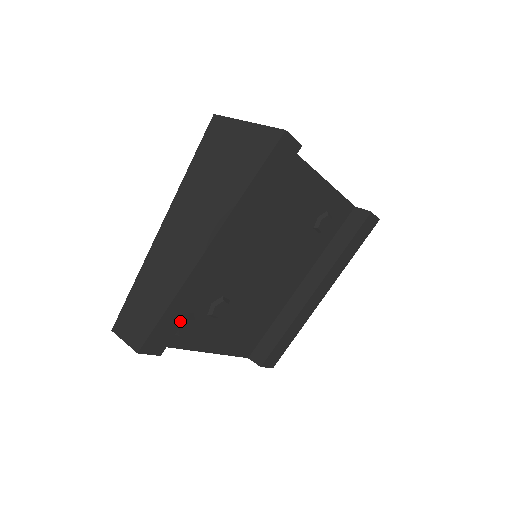
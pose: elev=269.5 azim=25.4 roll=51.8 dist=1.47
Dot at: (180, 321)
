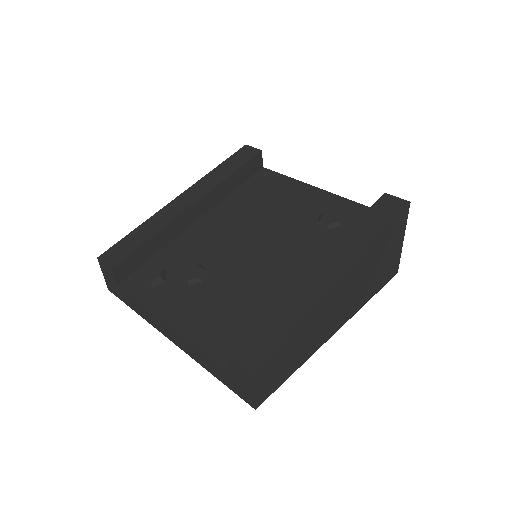
Dot at: (140, 244)
